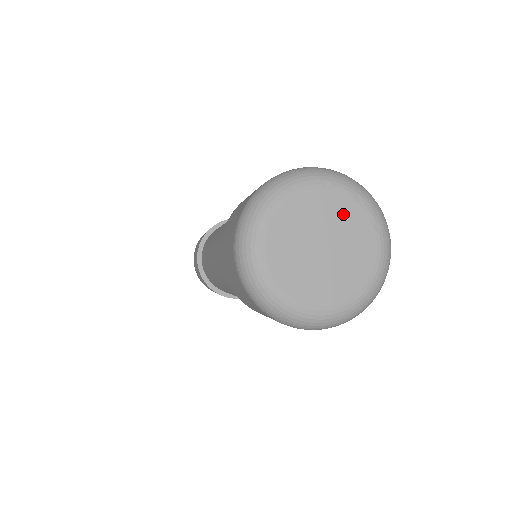
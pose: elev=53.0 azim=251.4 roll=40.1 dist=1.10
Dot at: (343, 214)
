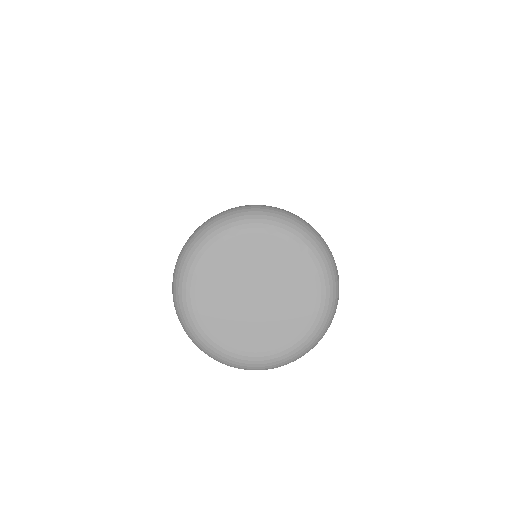
Dot at: (262, 253)
